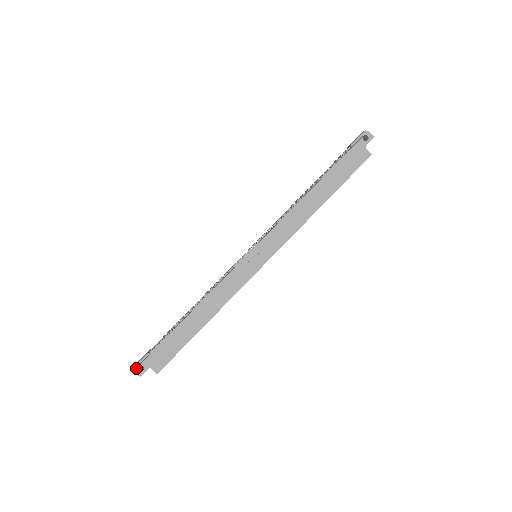
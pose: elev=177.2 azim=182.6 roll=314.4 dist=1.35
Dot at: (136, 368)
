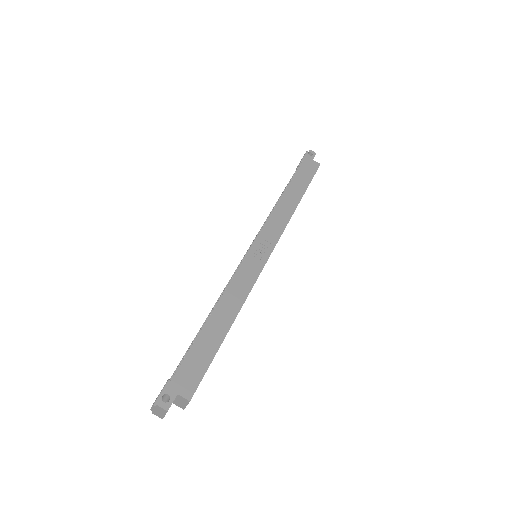
Dot at: (159, 400)
